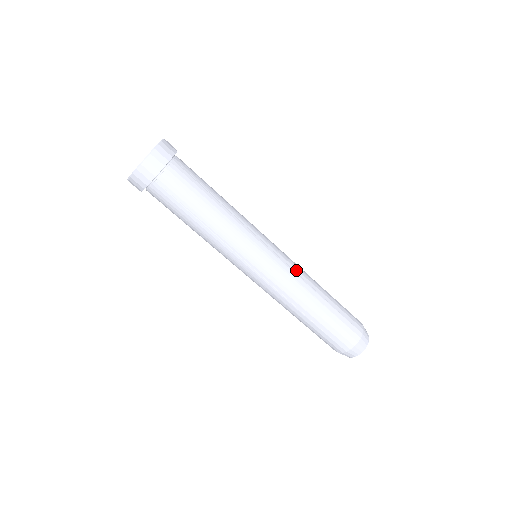
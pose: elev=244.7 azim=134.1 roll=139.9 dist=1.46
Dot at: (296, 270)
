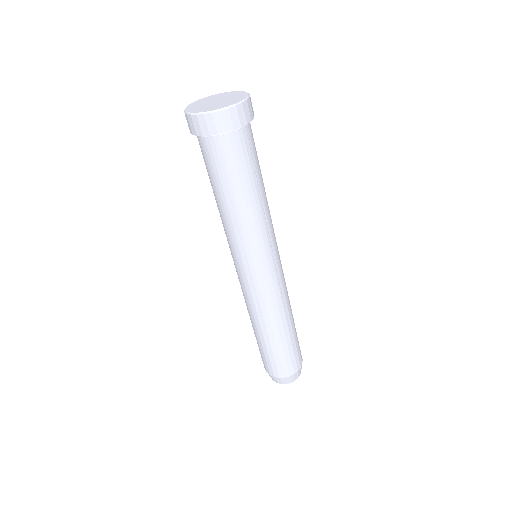
Dot at: (283, 291)
